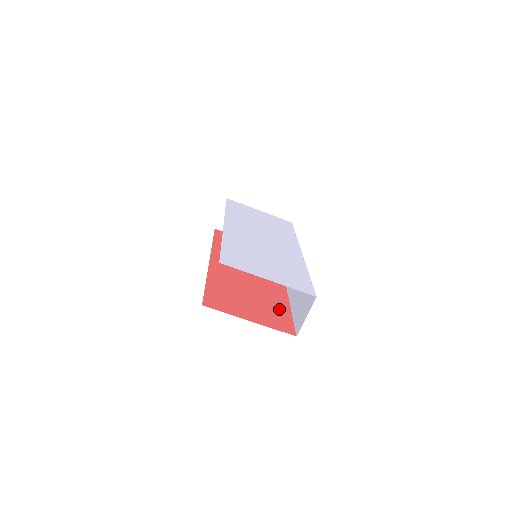
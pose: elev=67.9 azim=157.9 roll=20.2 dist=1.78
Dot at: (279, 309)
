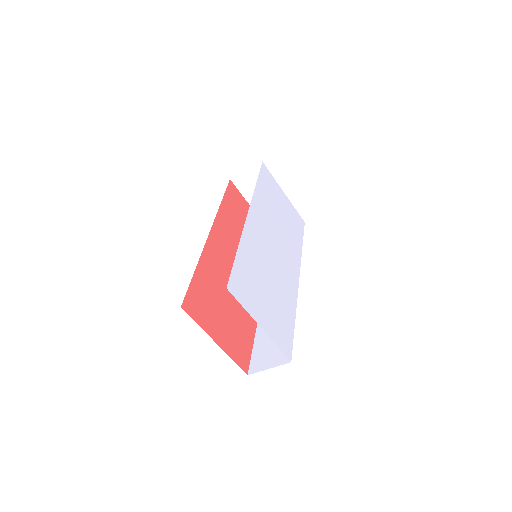
Dot at: (246, 329)
